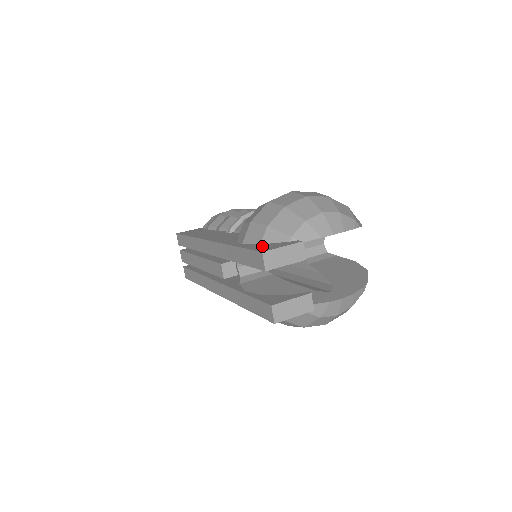
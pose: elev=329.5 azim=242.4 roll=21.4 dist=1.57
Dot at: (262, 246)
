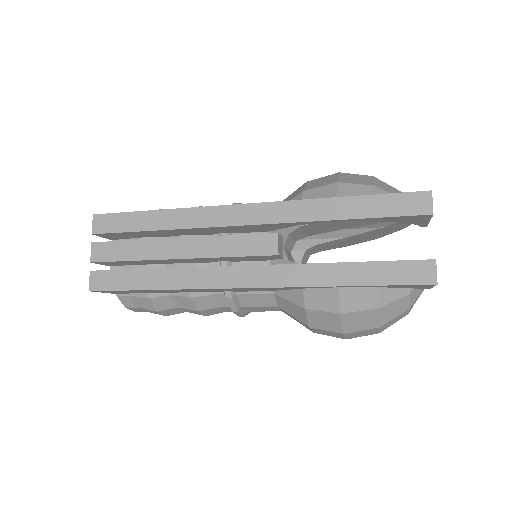
Dot at: occluded
